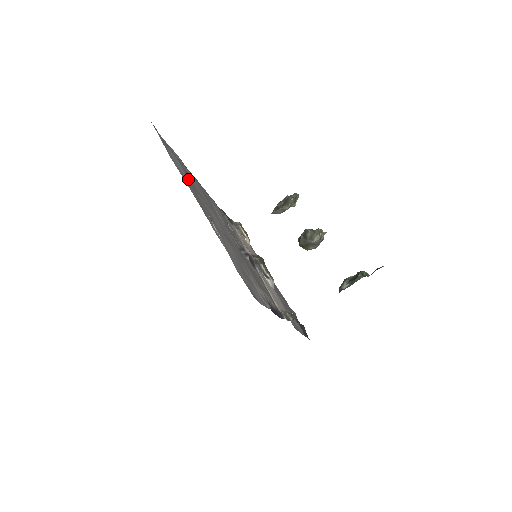
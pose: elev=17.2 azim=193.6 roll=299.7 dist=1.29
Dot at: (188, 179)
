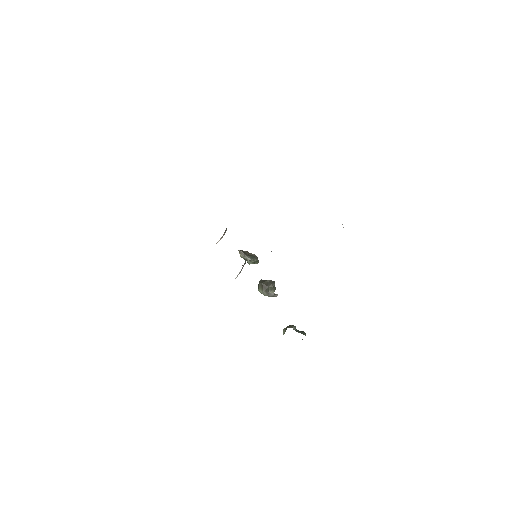
Dot at: occluded
